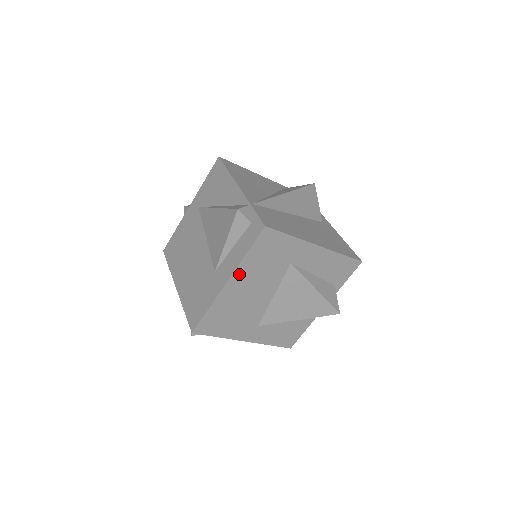
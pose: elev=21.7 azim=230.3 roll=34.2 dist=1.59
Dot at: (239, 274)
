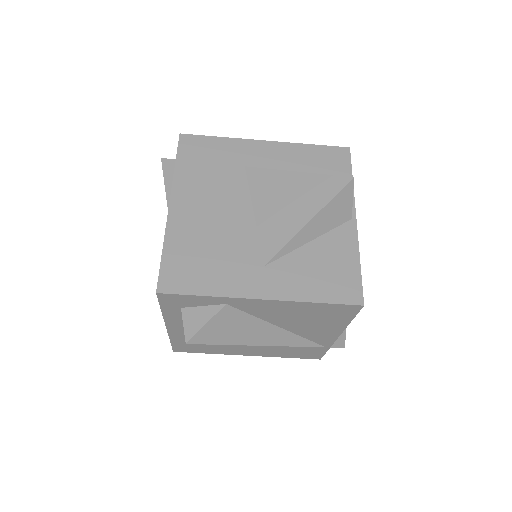
Dot at: (181, 191)
